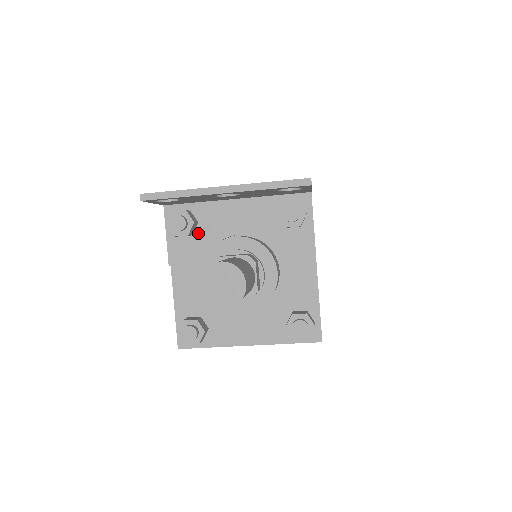
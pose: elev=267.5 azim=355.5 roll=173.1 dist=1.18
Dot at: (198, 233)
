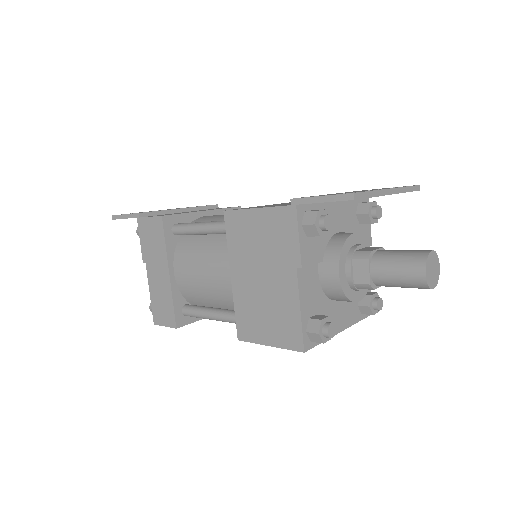
Dot at: occluded
